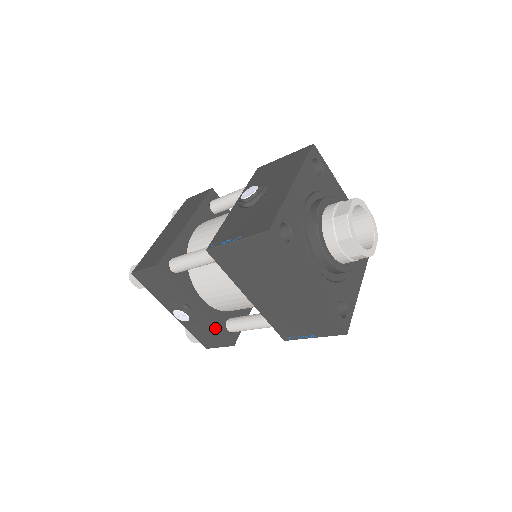
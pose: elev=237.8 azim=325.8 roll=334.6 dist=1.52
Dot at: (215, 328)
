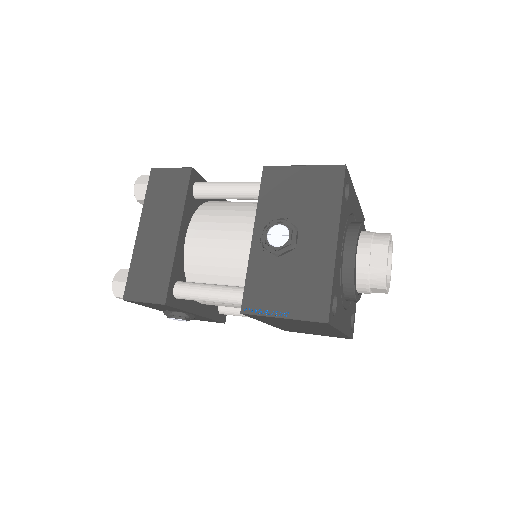
Dot at: (211, 319)
